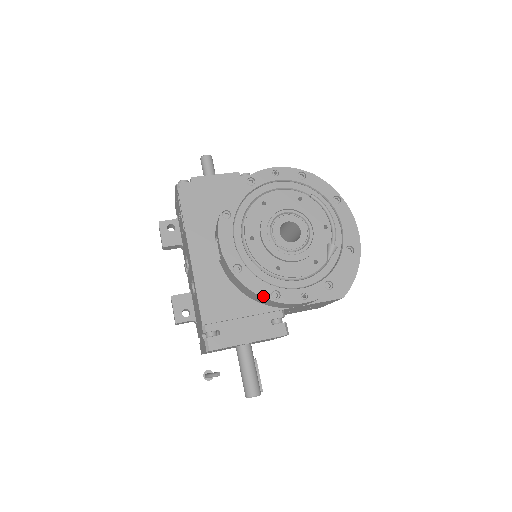
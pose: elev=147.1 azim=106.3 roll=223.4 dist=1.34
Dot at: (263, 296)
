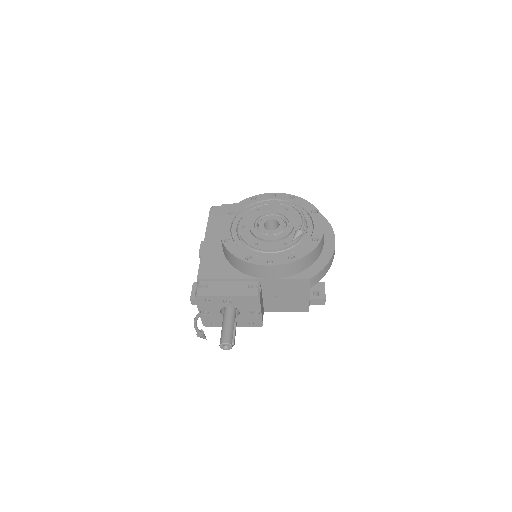
Dot at: (239, 258)
